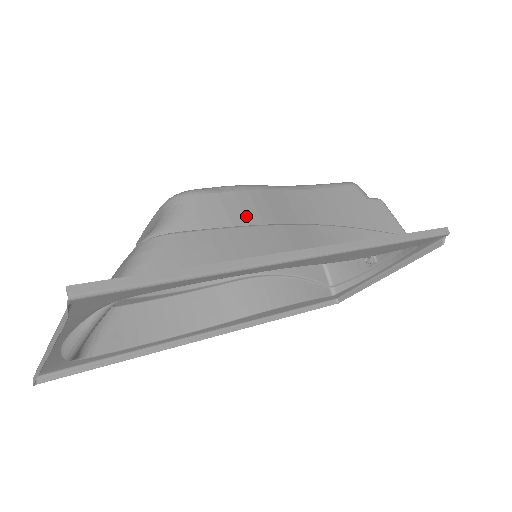
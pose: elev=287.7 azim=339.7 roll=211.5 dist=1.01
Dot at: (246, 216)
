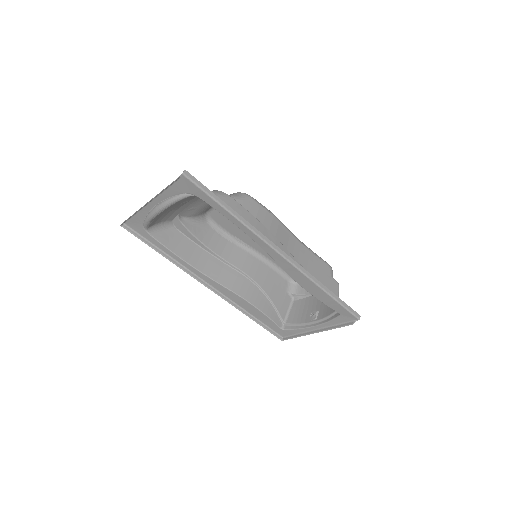
Dot at: (264, 222)
